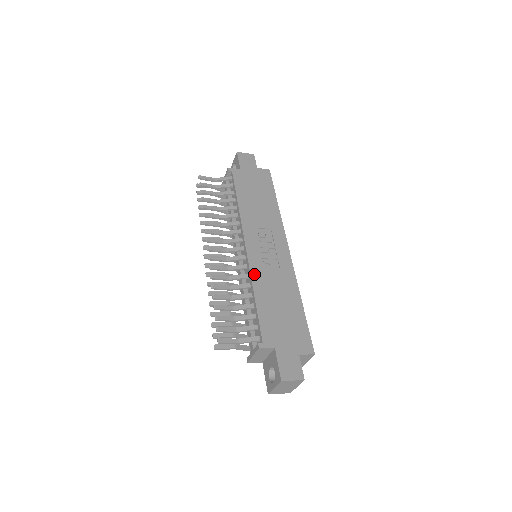
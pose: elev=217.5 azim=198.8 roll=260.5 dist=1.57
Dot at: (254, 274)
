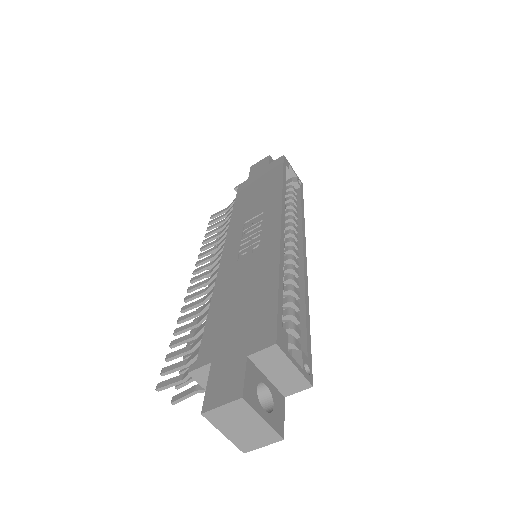
Dot at: (221, 276)
